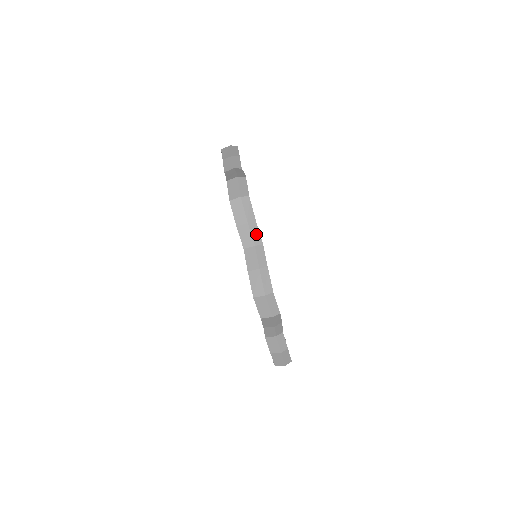
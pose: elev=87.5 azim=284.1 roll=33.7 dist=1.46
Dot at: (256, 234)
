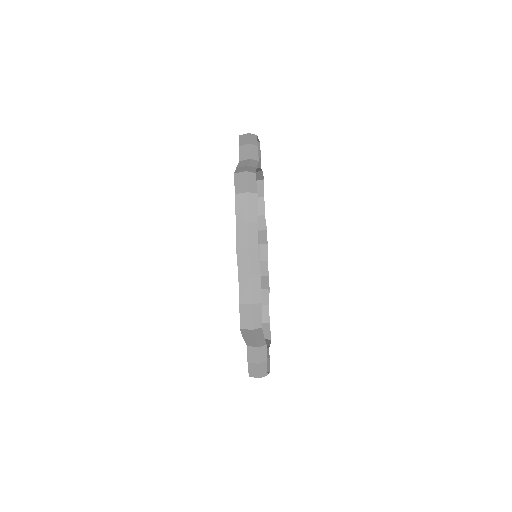
Dot at: (262, 342)
